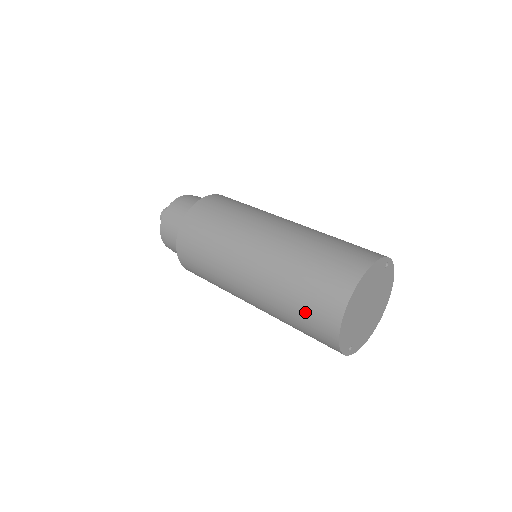
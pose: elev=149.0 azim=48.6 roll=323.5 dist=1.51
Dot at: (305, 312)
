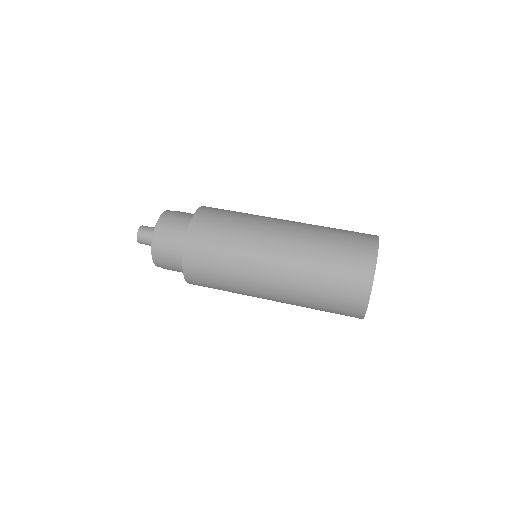
Dot at: (336, 292)
